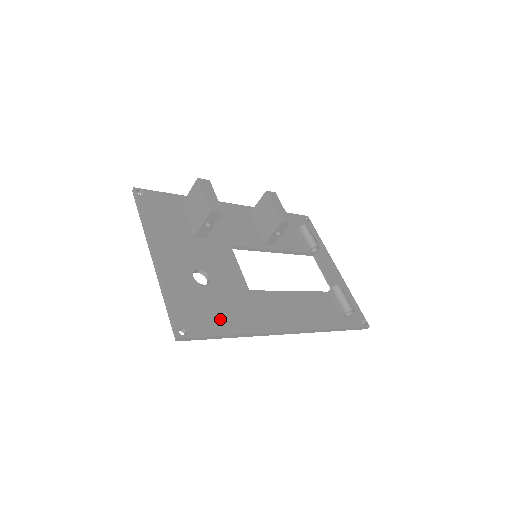
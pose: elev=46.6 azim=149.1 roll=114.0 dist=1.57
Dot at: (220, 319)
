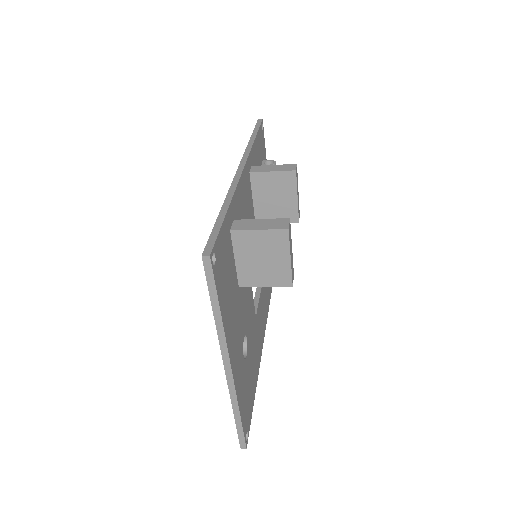
Dot at: (253, 385)
